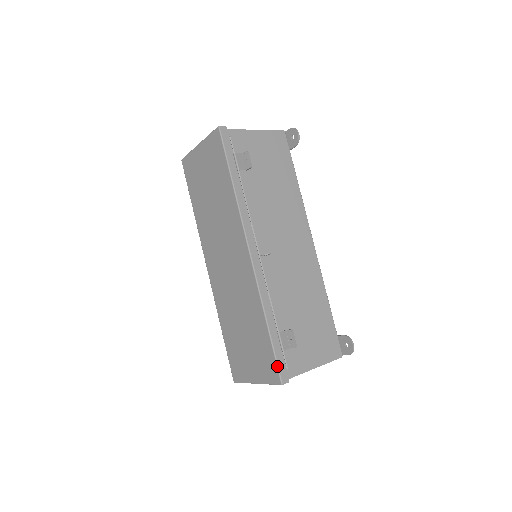
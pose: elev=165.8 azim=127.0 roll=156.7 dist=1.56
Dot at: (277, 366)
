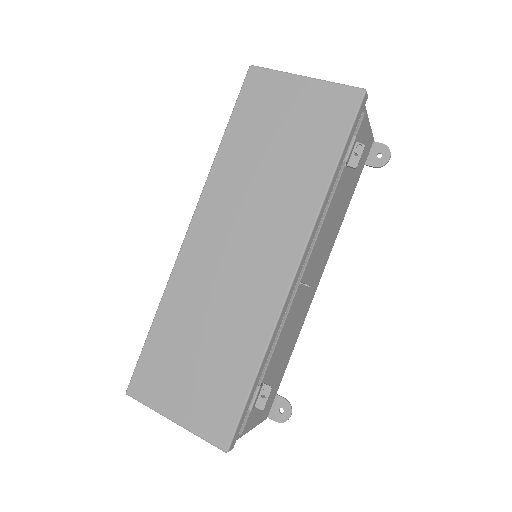
Dot at: (236, 428)
